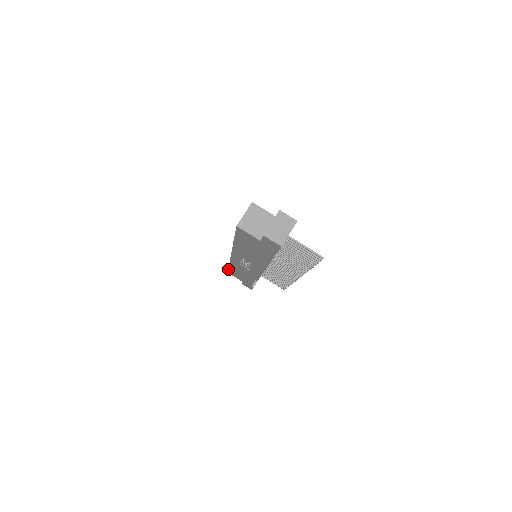
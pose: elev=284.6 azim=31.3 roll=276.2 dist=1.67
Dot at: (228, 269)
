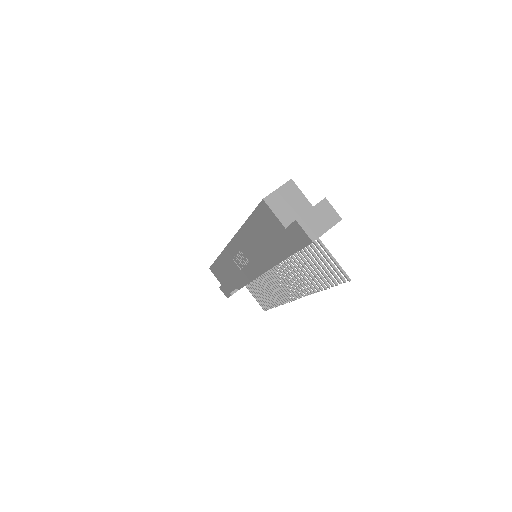
Dot at: occluded
